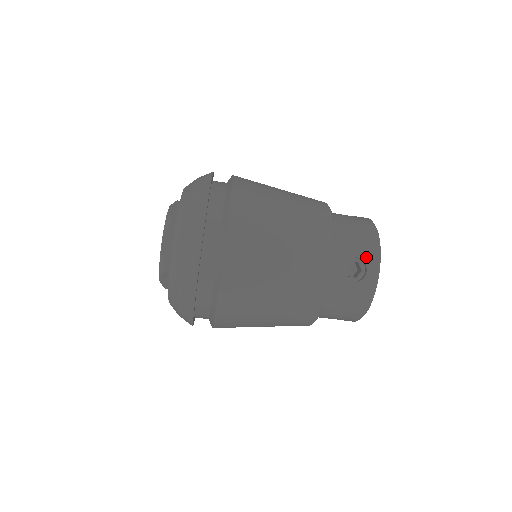
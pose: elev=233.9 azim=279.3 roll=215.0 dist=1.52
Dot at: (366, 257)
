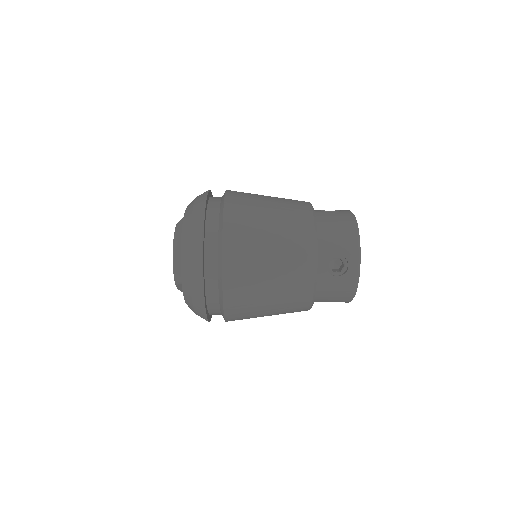
Dot at: (347, 254)
